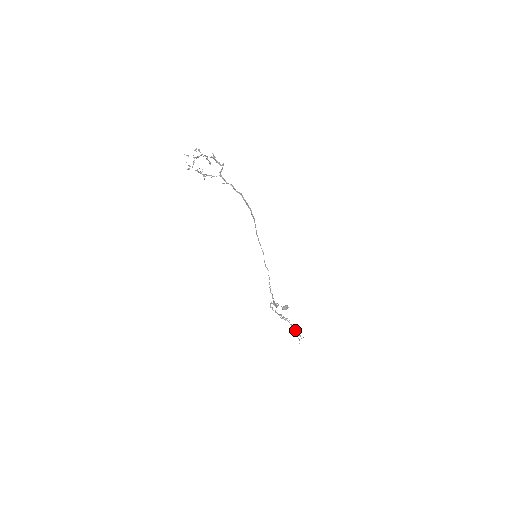
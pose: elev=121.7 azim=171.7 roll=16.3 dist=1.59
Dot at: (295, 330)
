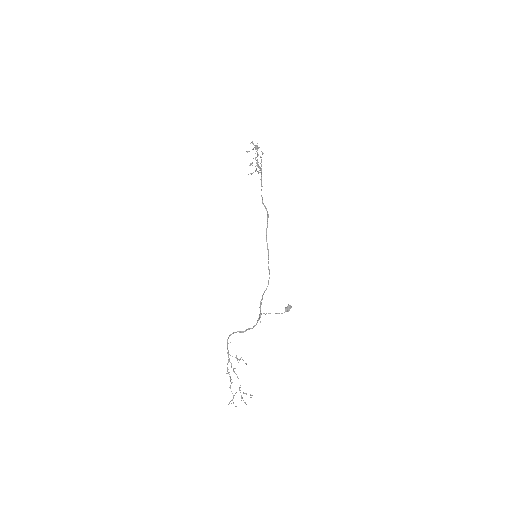
Dot at: (239, 389)
